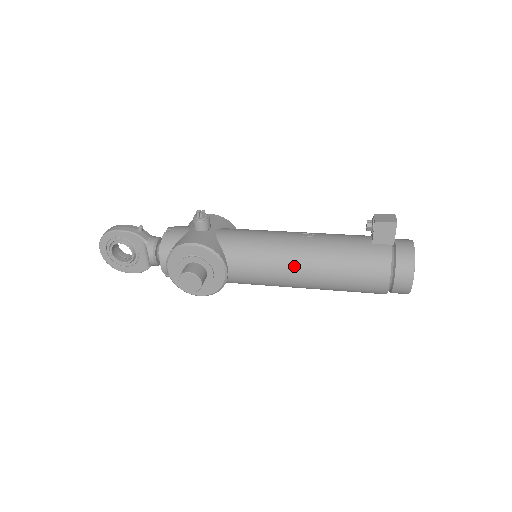
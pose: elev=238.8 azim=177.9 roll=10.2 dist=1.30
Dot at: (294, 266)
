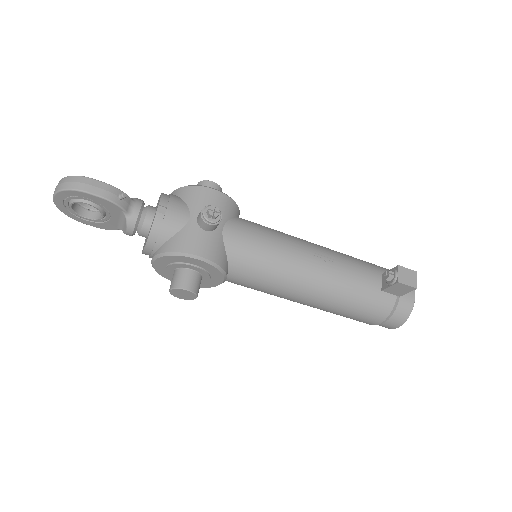
Dot at: (299, 294)
